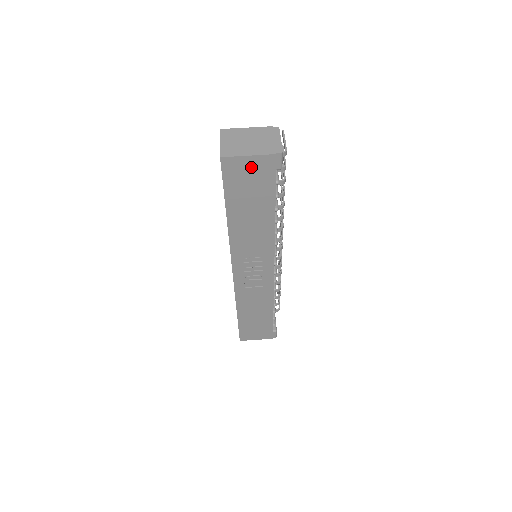
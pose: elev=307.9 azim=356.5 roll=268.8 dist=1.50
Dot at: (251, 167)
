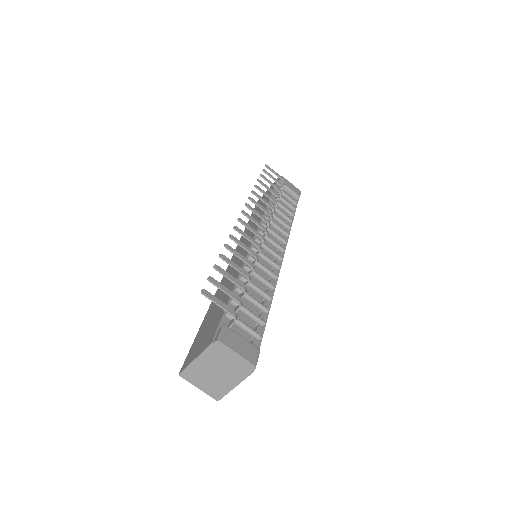
Dot at: occluded
